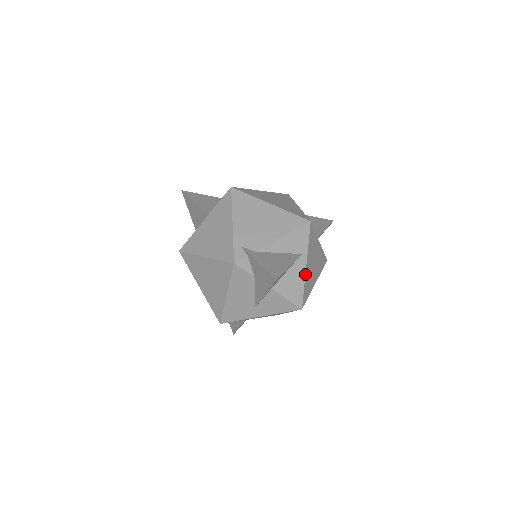
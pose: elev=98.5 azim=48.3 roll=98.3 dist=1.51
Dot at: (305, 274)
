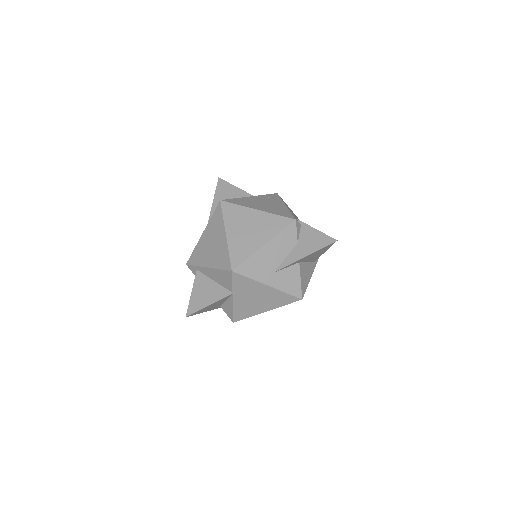
Dot at: occluded
